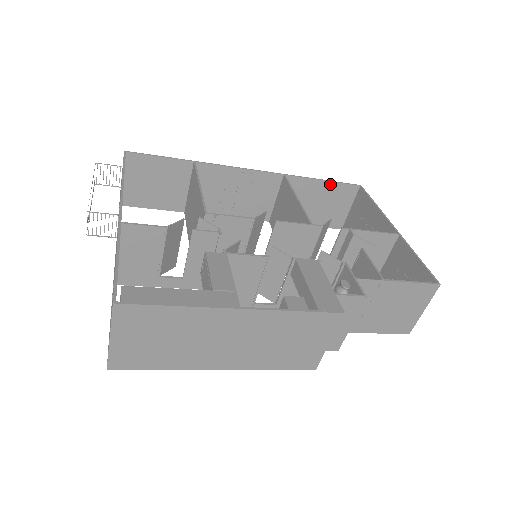
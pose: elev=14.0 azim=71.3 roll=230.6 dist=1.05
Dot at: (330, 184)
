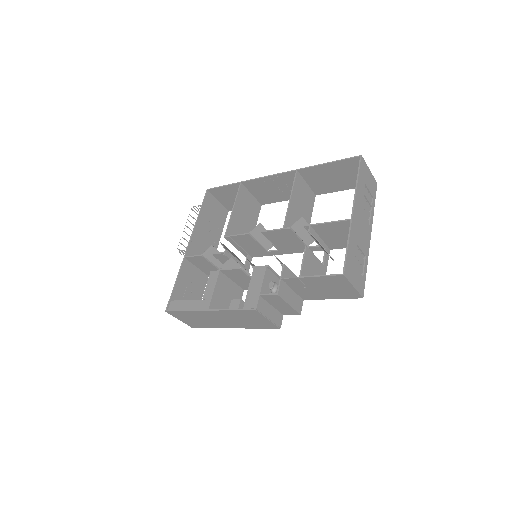
Dot at: (334, 164)
